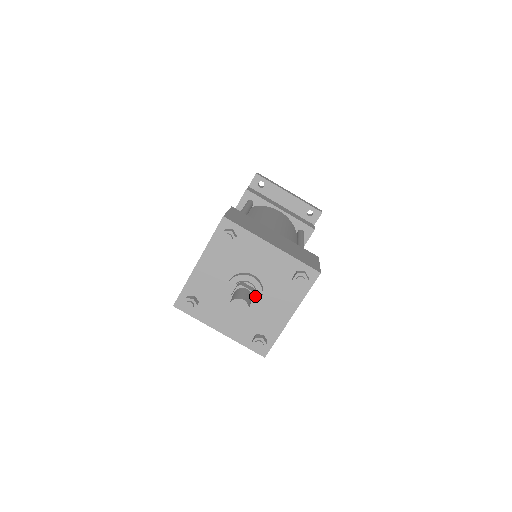
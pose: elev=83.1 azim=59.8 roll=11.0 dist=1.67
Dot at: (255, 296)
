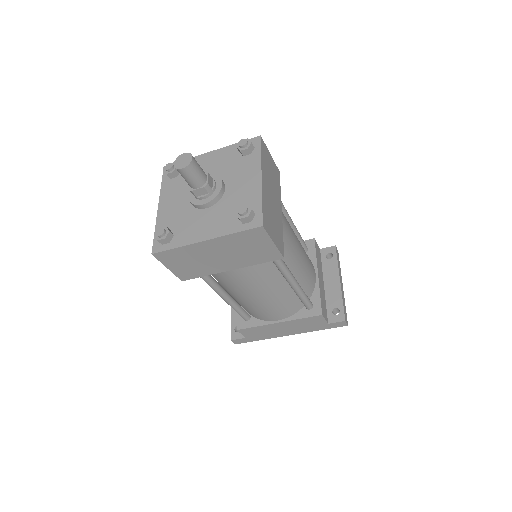
Dot at: (206, 195)
